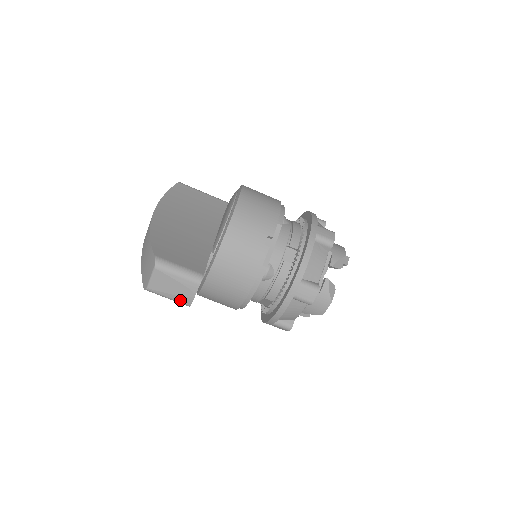
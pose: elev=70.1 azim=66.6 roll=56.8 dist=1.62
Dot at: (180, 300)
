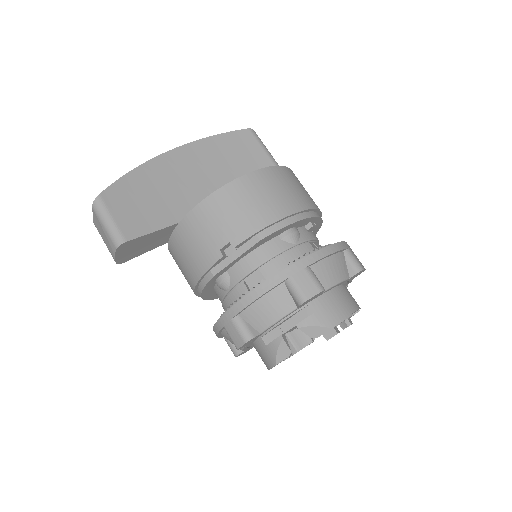
Dot at: occluded
